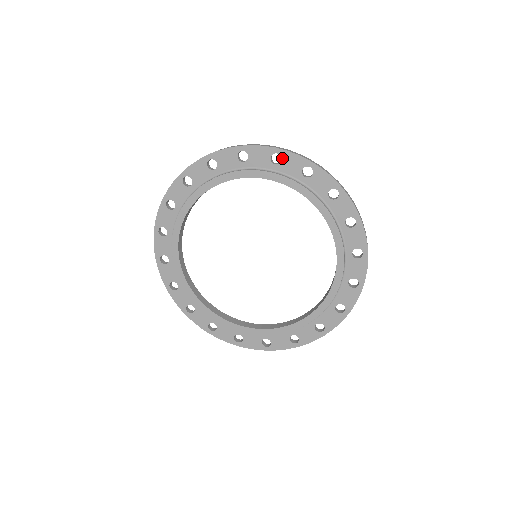
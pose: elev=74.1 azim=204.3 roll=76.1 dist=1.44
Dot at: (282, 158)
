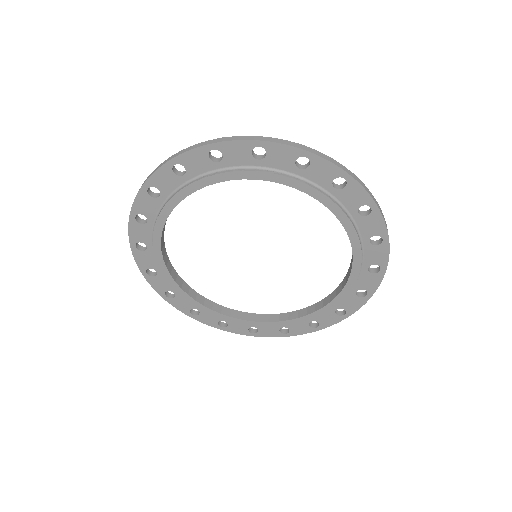
Dot at: (183, 165)
